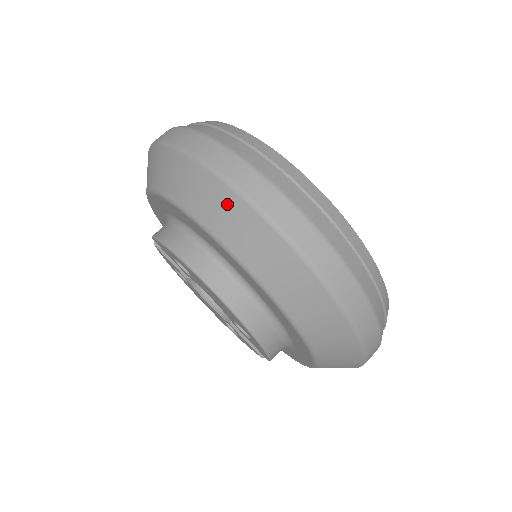
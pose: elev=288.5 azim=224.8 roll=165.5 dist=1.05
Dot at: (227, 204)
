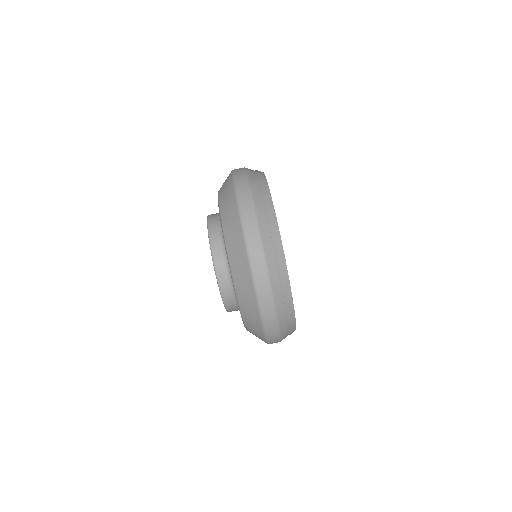
Dot at: (236, 227)
